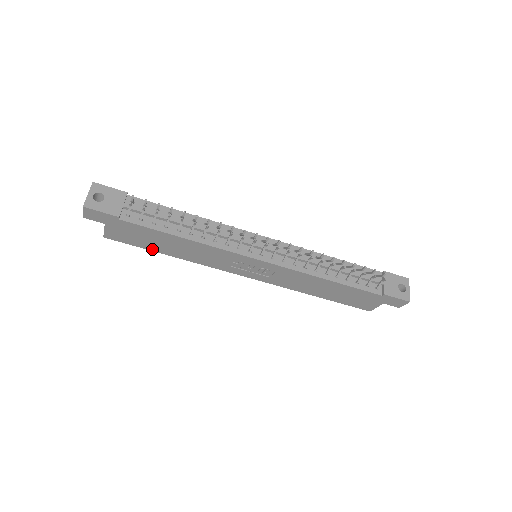
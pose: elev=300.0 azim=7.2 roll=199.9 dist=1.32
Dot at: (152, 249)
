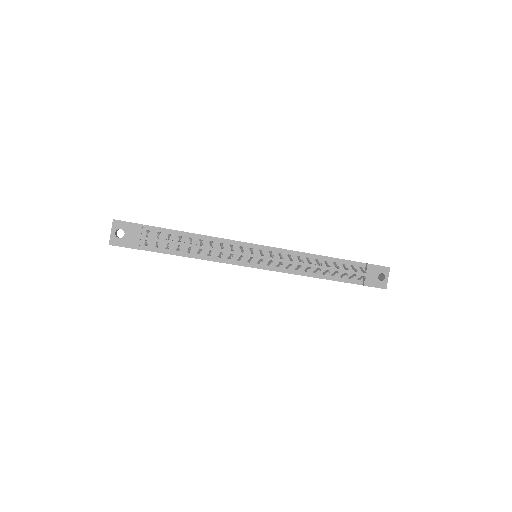
Dot at: occluded
